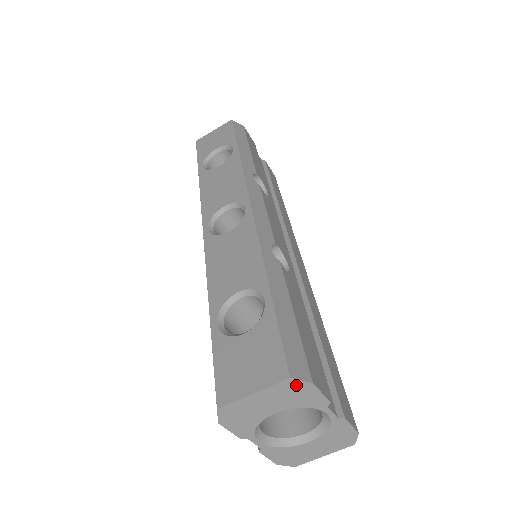
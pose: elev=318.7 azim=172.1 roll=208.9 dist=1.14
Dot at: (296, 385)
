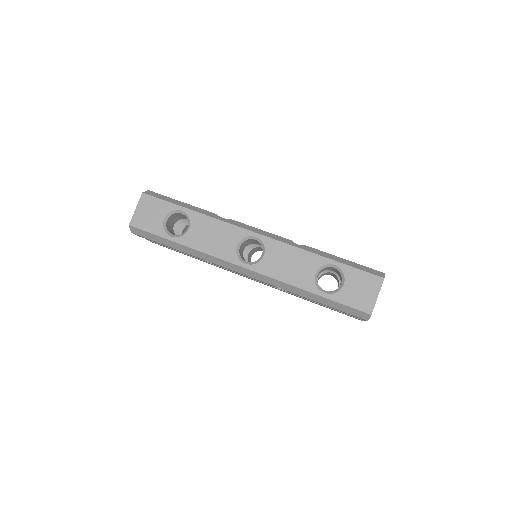
Dot at: occluded
